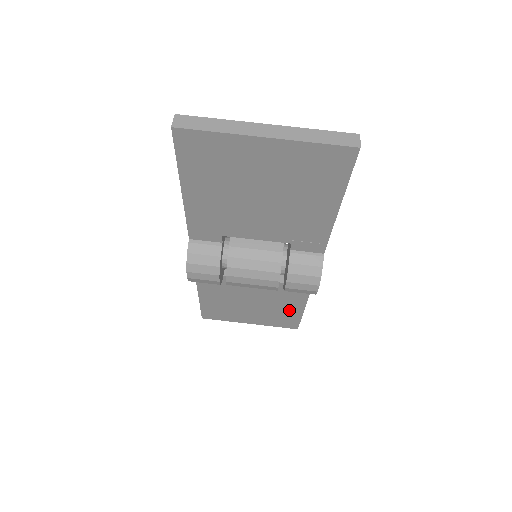
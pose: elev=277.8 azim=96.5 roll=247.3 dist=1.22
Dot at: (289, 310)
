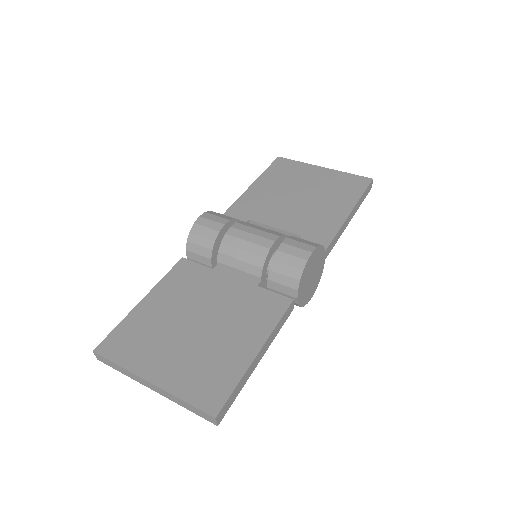
Dot at: (236, 350)
